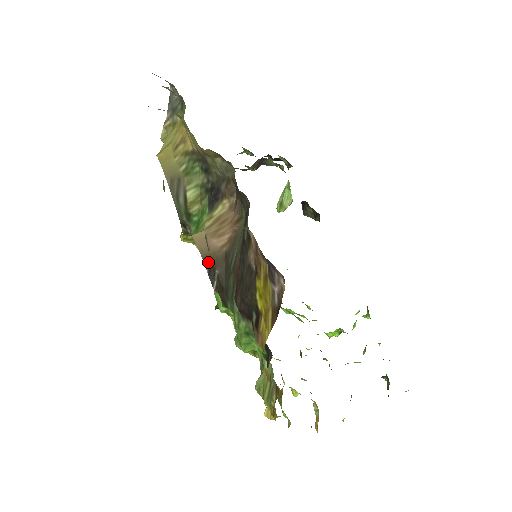
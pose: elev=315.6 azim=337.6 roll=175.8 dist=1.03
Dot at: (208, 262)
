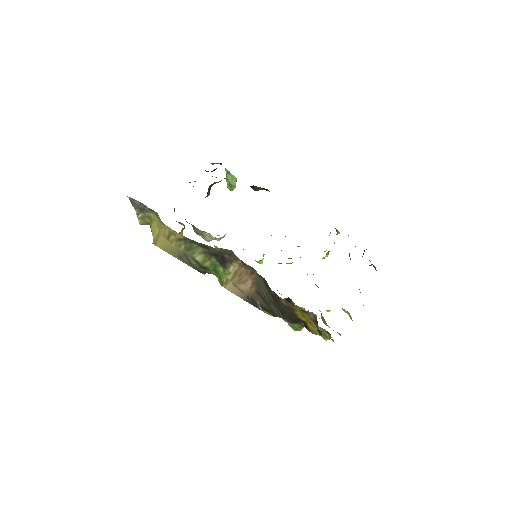
Dot at: (248, 300)
